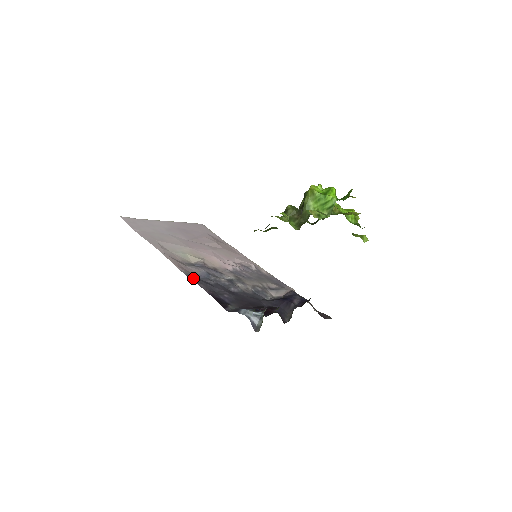
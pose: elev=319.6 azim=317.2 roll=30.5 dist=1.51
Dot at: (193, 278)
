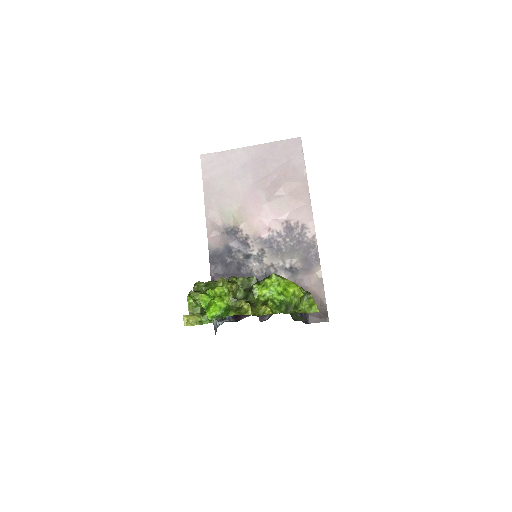
Dot at: (213, 255)
